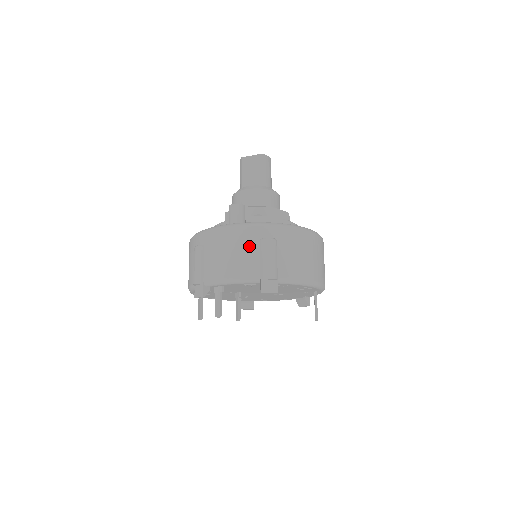
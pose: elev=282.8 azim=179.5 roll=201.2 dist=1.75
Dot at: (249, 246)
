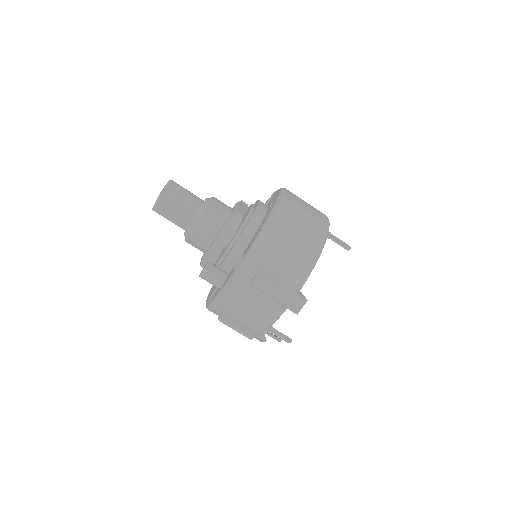
Dot at: (250, 297)
